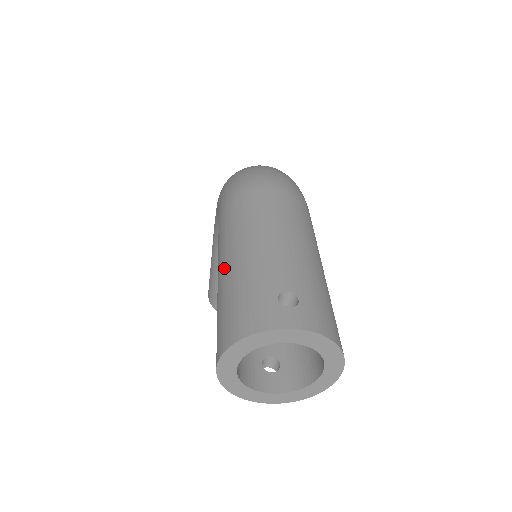
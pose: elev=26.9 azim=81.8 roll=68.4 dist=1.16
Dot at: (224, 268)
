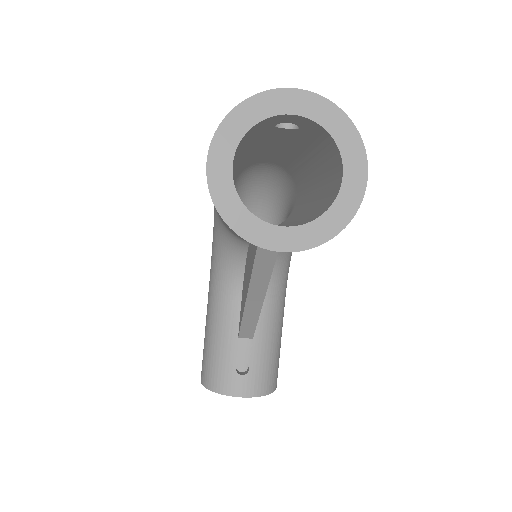
Dot at: occluded
